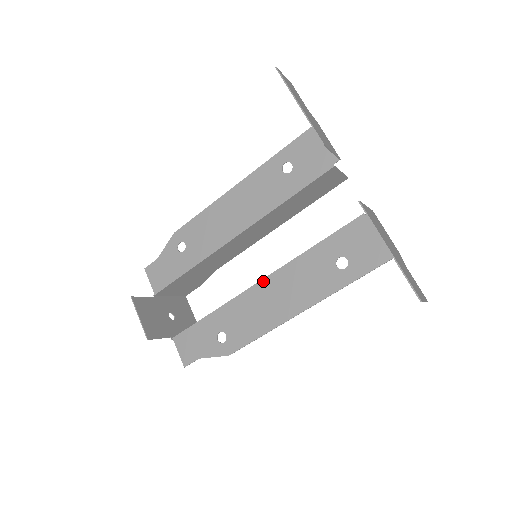
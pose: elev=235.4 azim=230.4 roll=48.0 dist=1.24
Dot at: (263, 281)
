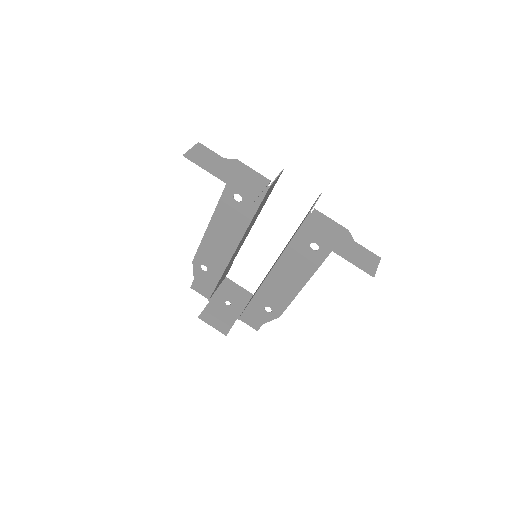
Dot at: (271, 272)
